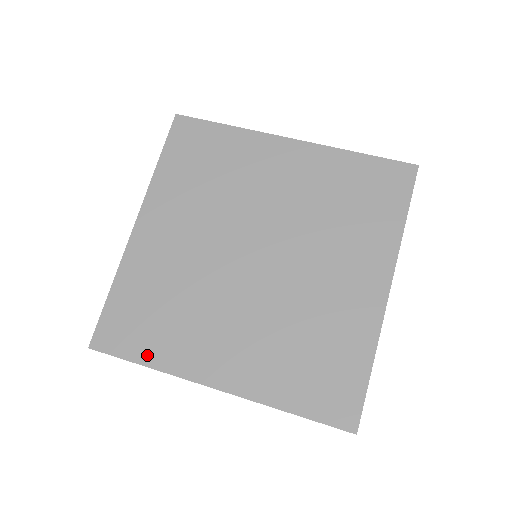
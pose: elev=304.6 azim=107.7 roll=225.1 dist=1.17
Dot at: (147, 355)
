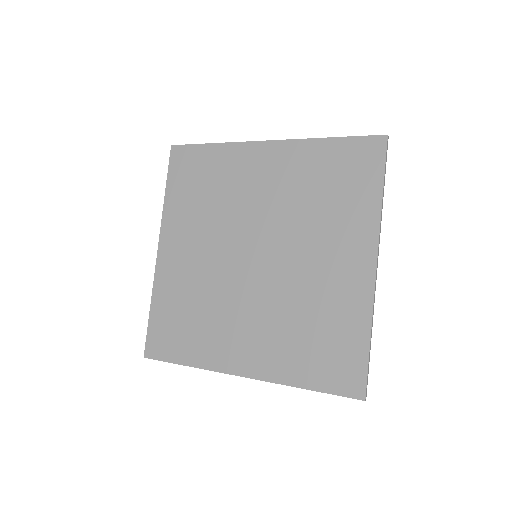
Dot at: (186, 356)
